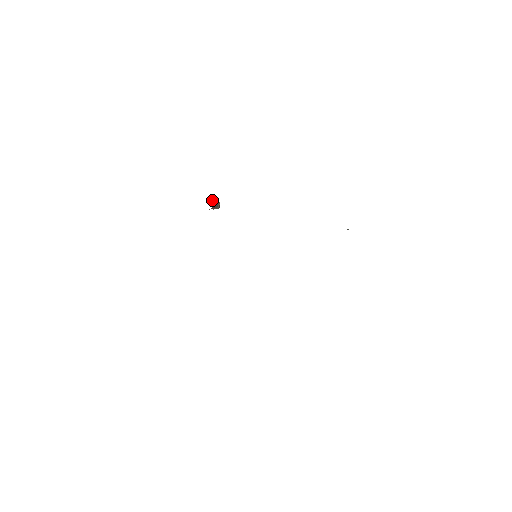
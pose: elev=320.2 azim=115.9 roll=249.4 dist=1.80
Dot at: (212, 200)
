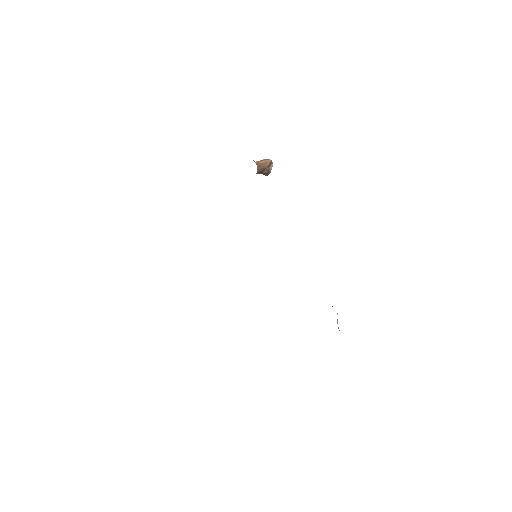
Dot at: (263, 165)
